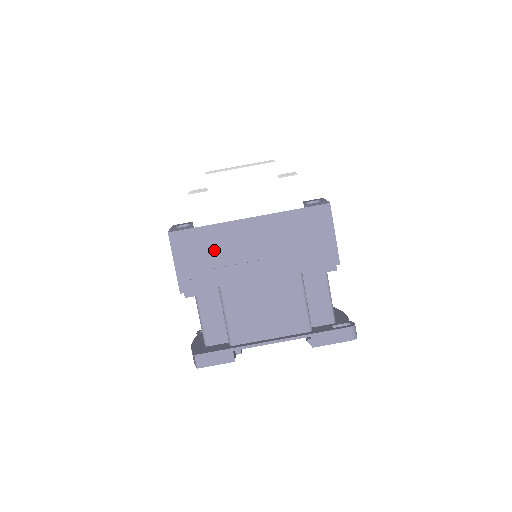
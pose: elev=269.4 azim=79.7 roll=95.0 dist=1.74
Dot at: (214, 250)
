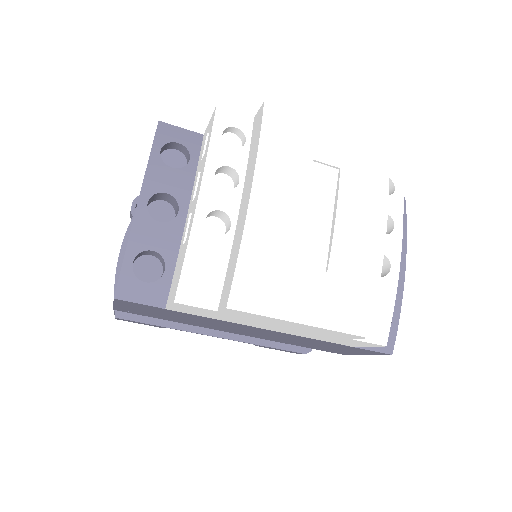
Dot at: (187, 318)
